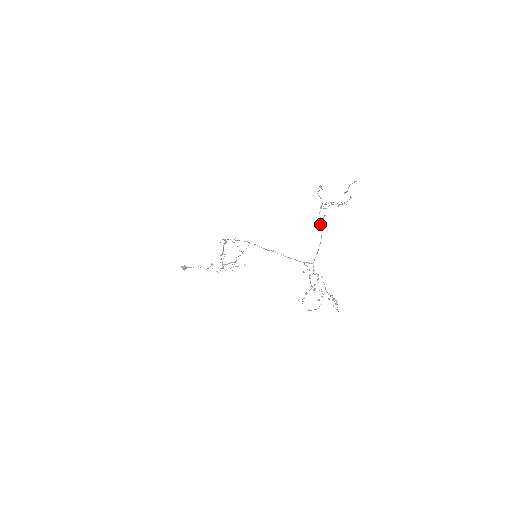
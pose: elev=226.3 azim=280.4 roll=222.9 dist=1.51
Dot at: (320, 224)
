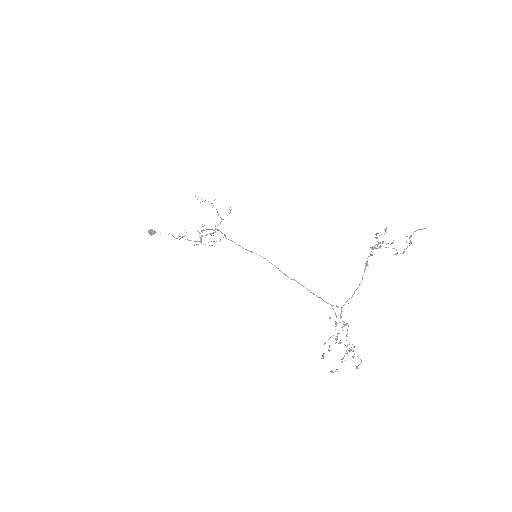
Dot at: (365, 266)
